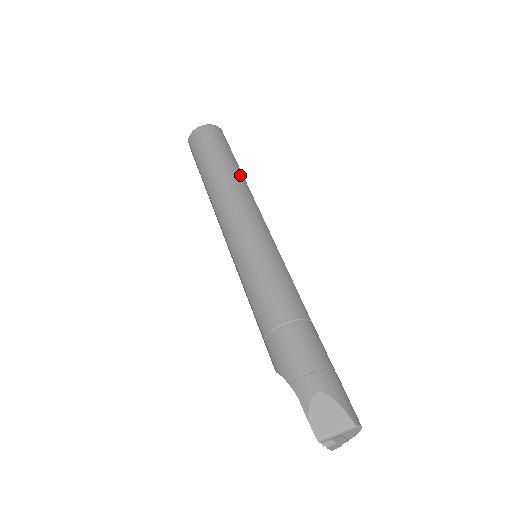
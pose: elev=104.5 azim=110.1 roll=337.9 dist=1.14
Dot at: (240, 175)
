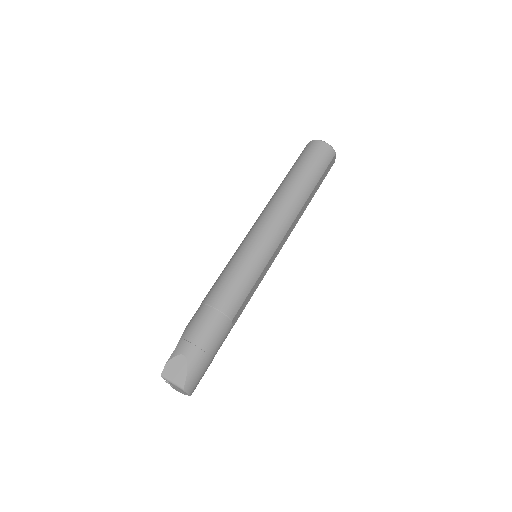
Dot at: (304, 197)
